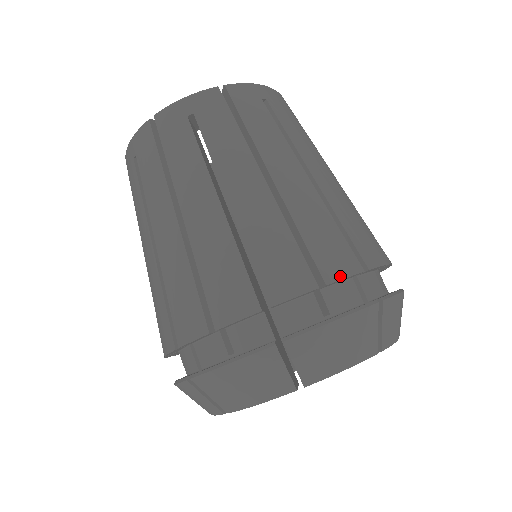
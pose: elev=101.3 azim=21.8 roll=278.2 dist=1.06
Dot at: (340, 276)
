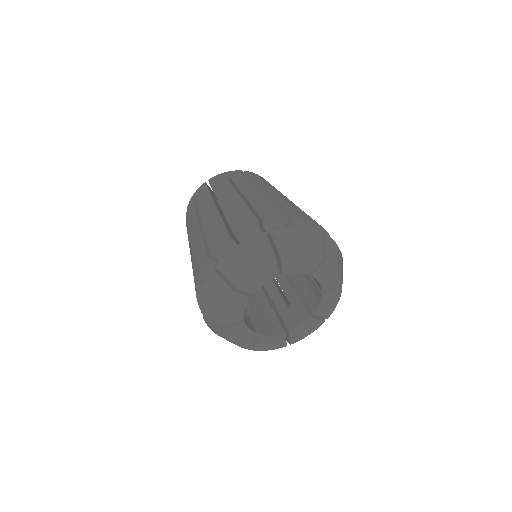
Dot at: (241, 227)
